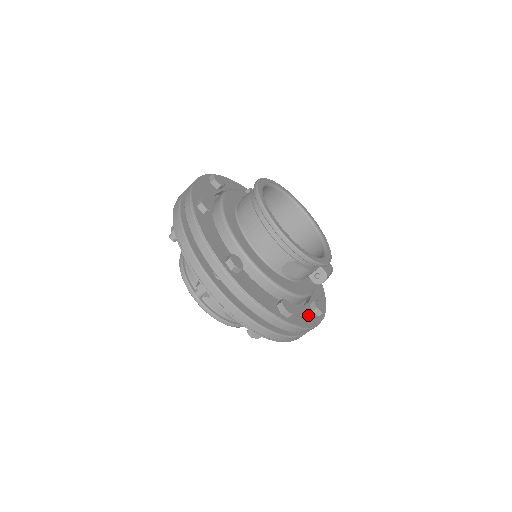
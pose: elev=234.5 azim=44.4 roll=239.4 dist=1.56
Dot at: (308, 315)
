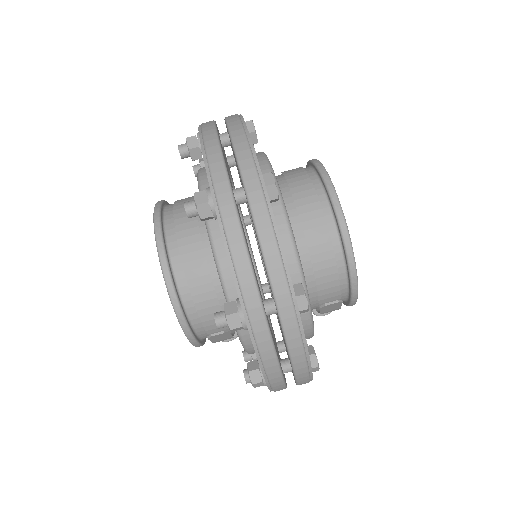
Dot at: occluded
